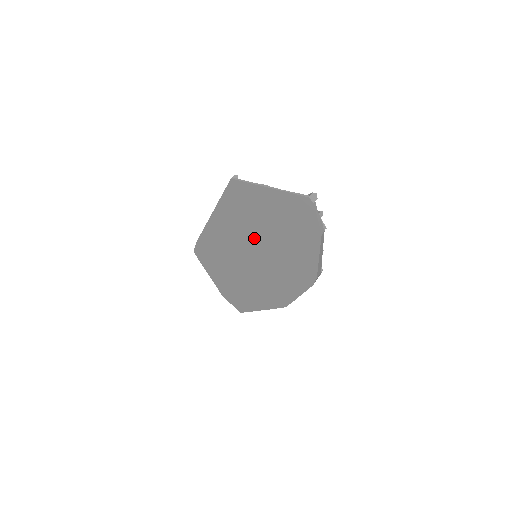
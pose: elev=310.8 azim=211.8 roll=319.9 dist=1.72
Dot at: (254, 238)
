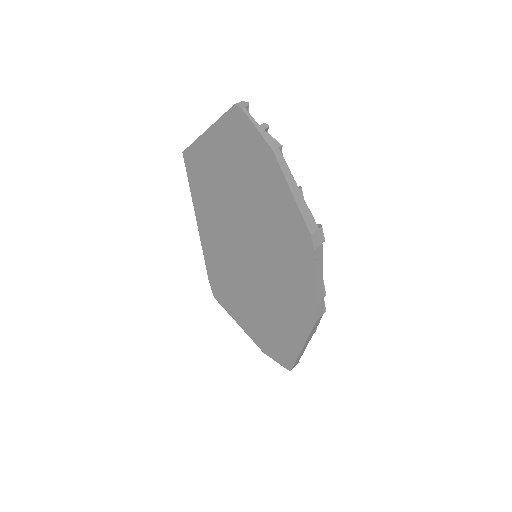
Dot at: (236, 223)
